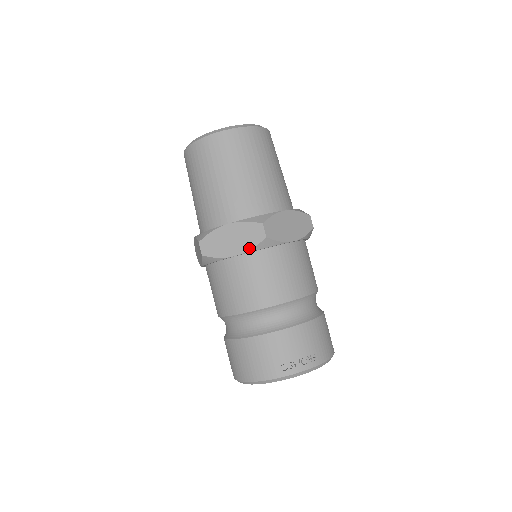
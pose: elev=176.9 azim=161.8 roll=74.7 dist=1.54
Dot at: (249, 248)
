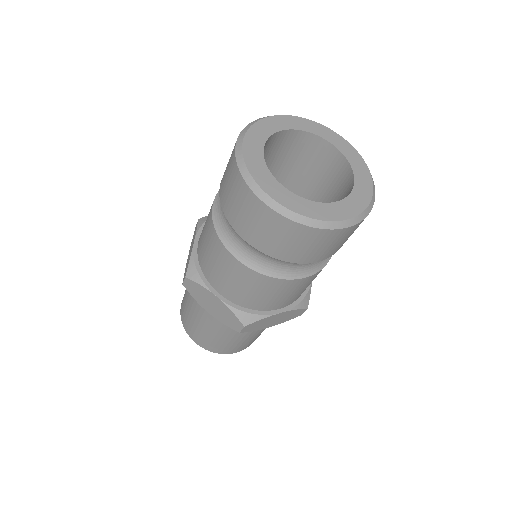
Dot at: (196, 231)
